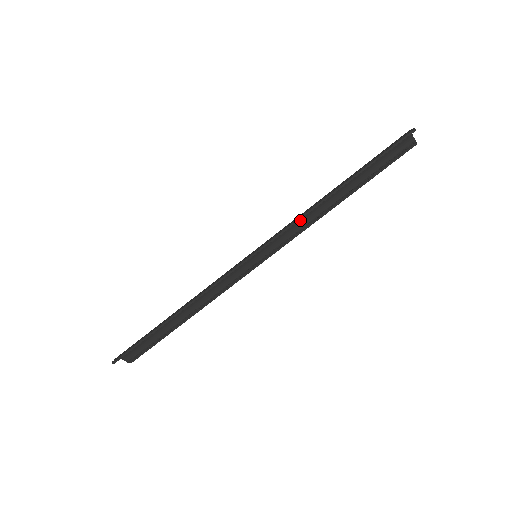
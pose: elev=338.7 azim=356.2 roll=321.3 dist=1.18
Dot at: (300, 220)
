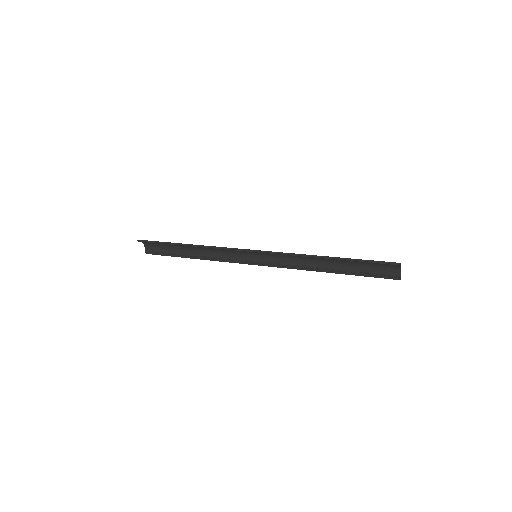
Dot at: (297, 259)
